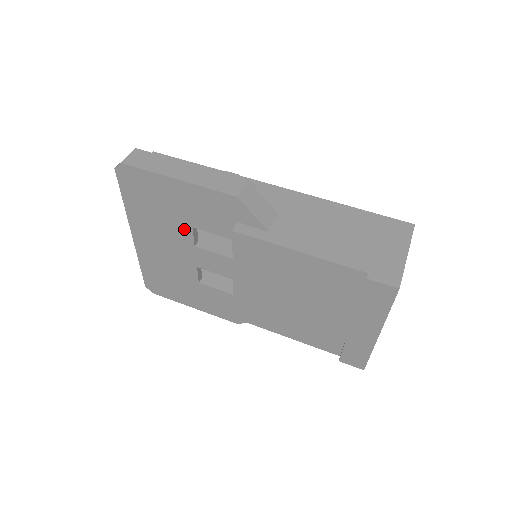
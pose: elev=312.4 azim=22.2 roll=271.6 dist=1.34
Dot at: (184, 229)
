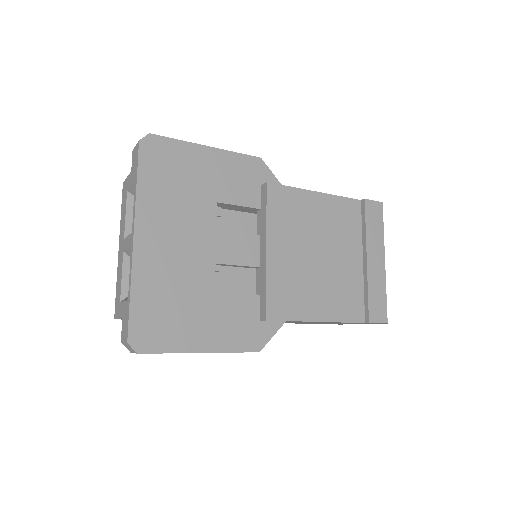
Dot at: (207, 207)
